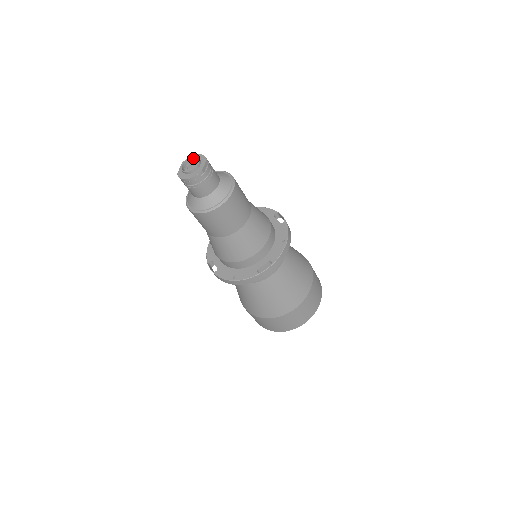
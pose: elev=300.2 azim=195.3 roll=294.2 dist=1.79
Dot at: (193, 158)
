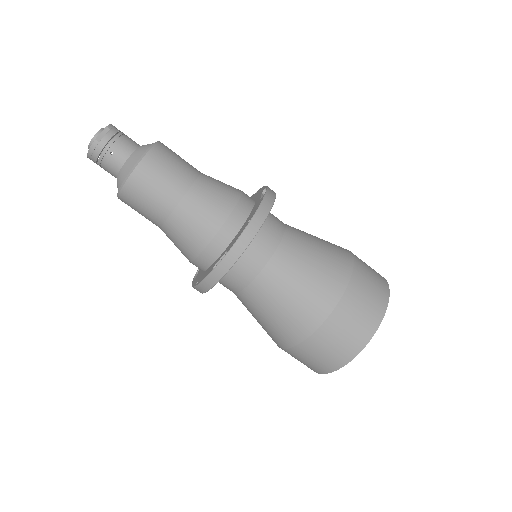
Dot at: occluded
